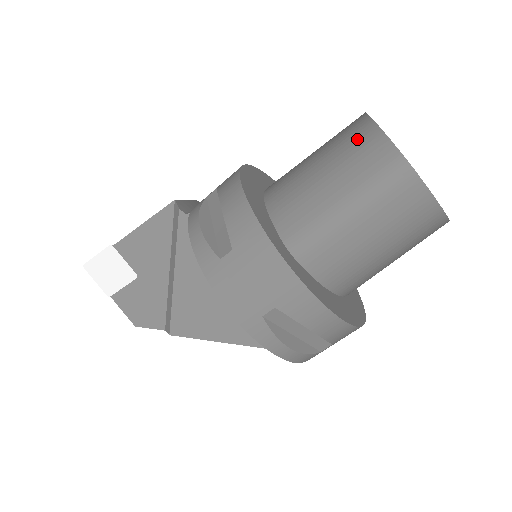
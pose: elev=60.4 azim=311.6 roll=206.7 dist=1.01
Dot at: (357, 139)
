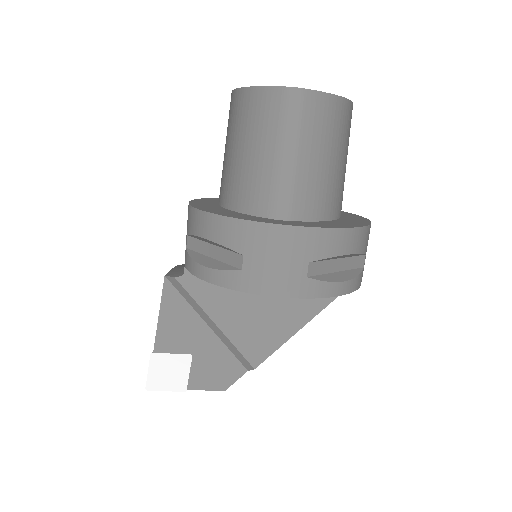
Dot at: (247, 108)
